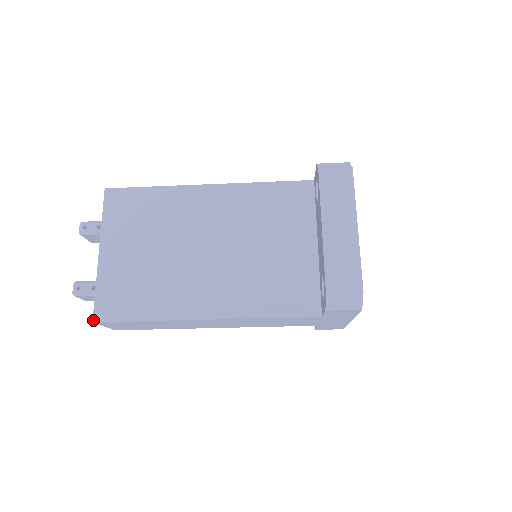
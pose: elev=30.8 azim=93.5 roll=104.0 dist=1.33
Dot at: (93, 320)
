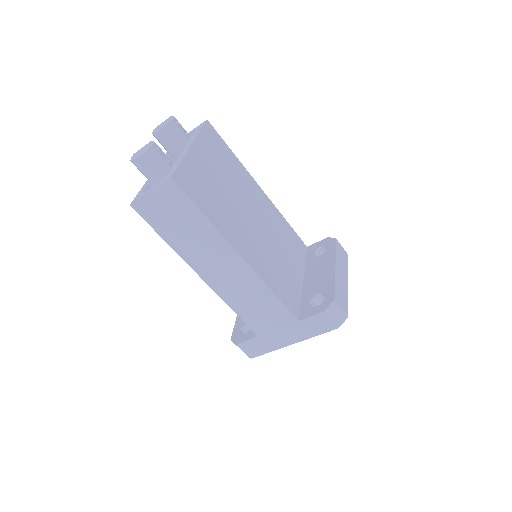
Dot at: (172, 177)
